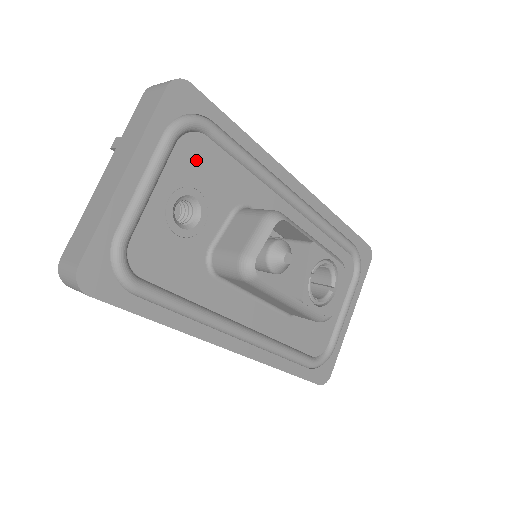
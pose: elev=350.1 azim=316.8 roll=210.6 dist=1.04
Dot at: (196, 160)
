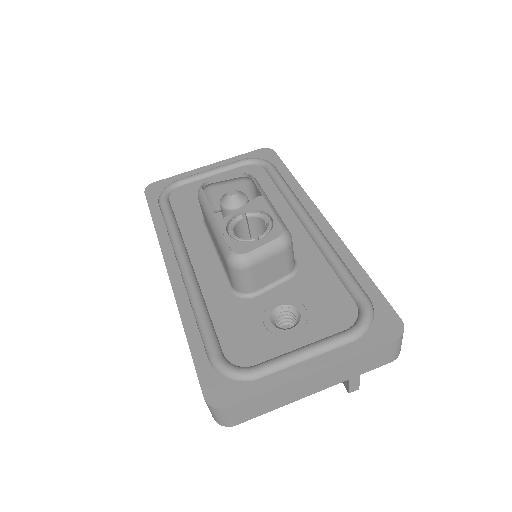
Dot at: occluded
